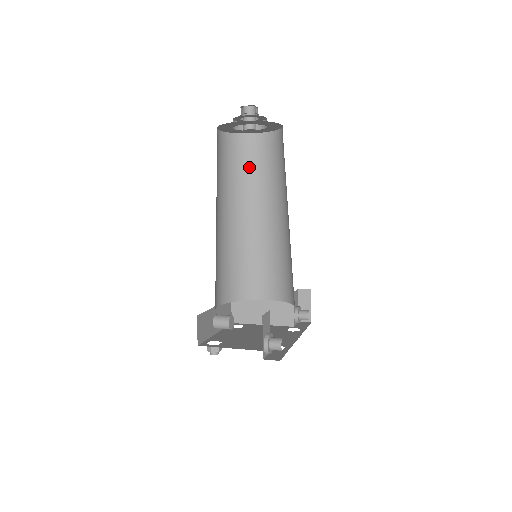
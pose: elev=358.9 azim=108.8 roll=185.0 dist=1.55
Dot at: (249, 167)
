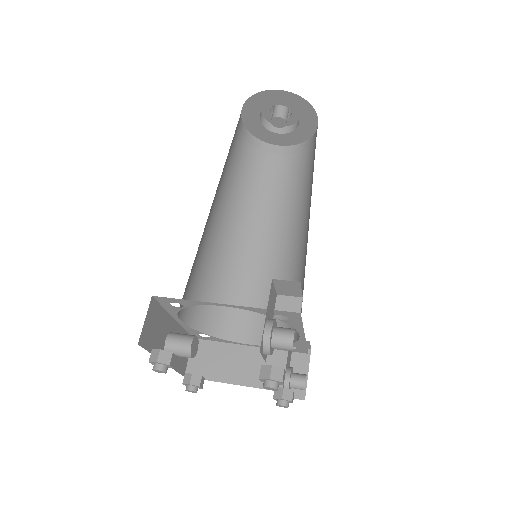
Dot at: (262, 176)
